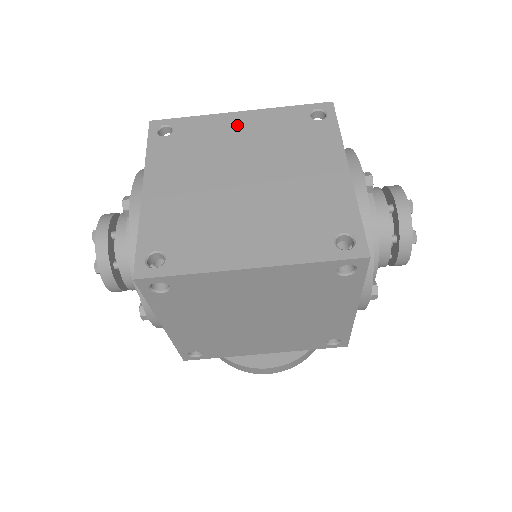
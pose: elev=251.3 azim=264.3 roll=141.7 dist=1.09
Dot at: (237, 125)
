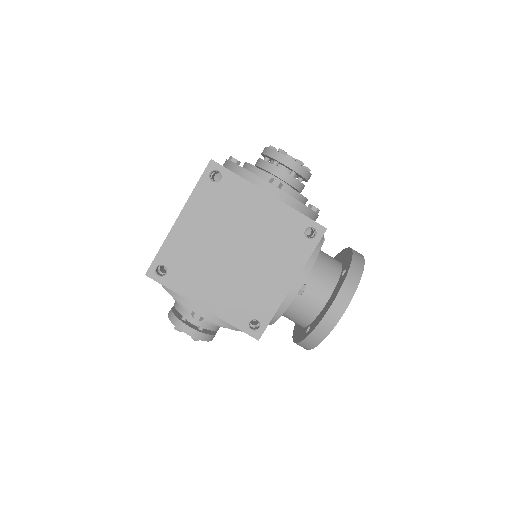
Dot at: occluded
